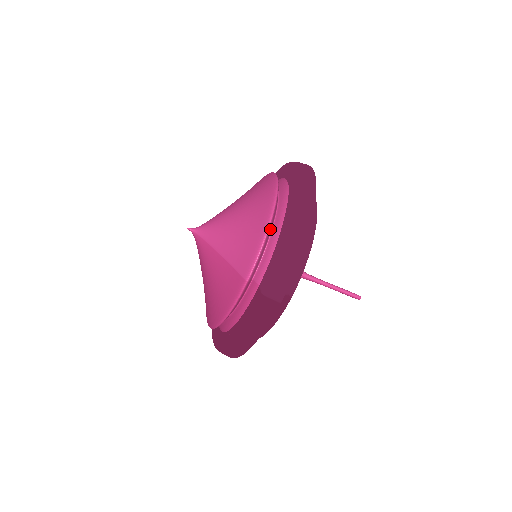
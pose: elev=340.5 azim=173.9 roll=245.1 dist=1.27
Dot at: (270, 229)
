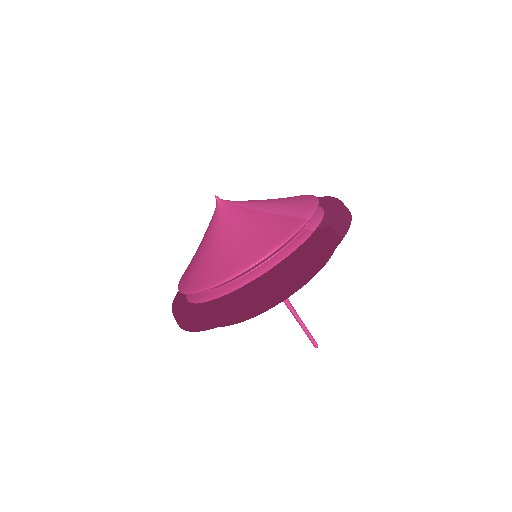
Dot at: occluded
